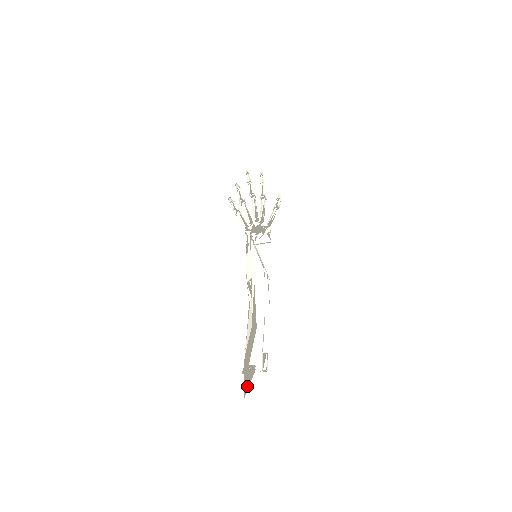
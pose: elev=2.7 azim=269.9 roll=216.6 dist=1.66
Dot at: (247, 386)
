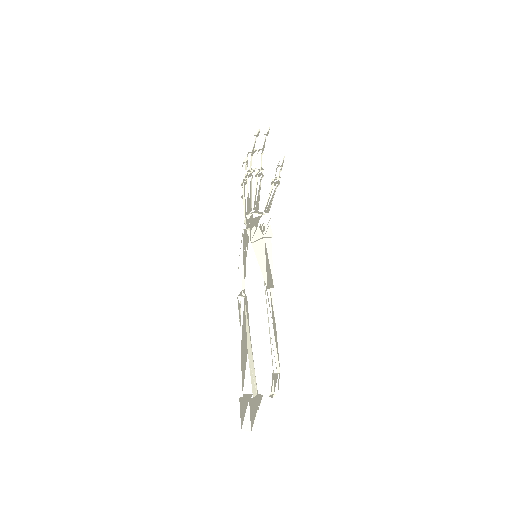
Dot at: (243, 417)
